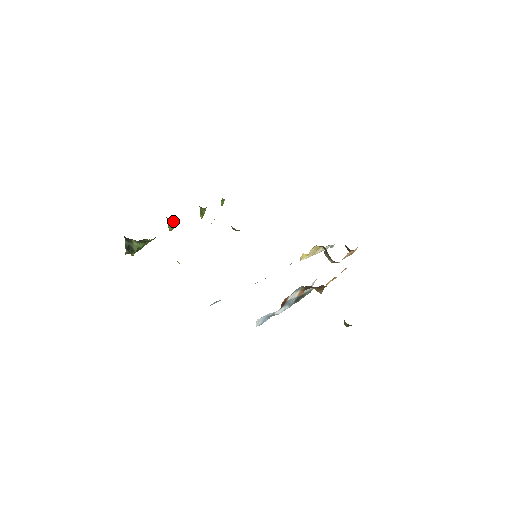
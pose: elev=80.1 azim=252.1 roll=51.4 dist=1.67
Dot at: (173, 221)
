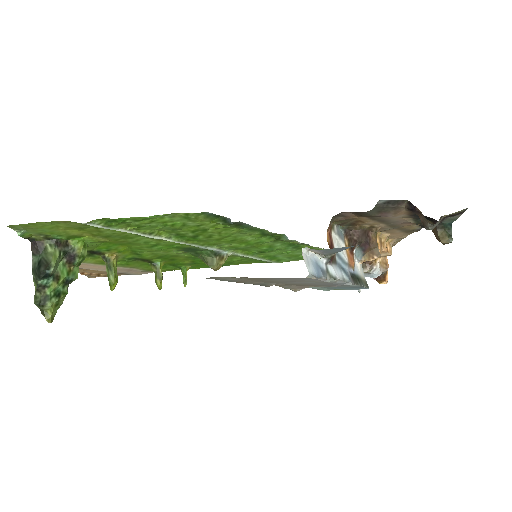
Dot at: (114, 265)
